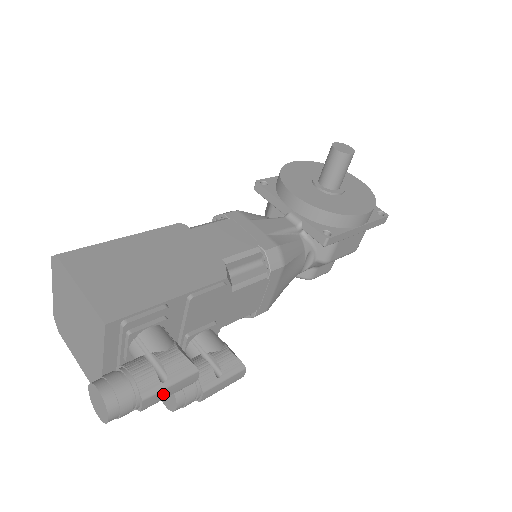
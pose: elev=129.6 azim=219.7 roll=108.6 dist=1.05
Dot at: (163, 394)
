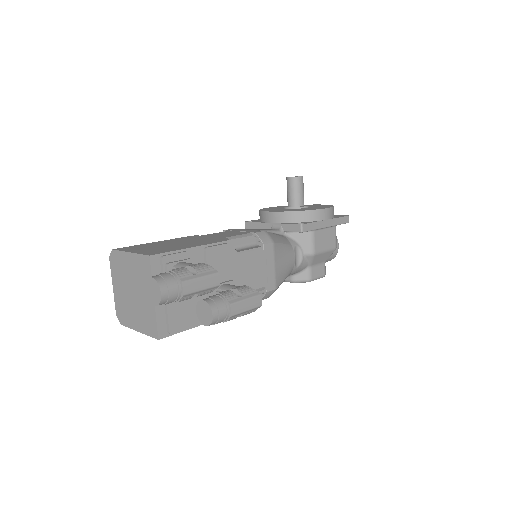
Dot at: (196, 284)
